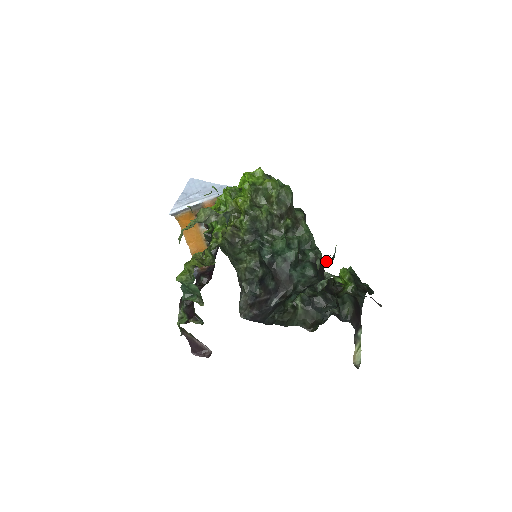
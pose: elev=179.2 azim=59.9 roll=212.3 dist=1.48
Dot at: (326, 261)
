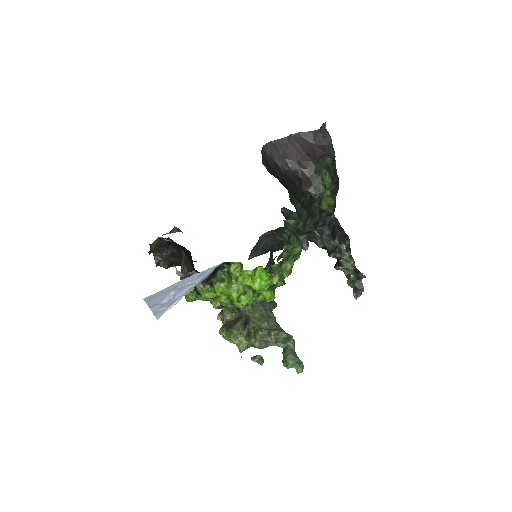
Dot at: (355, 281)
